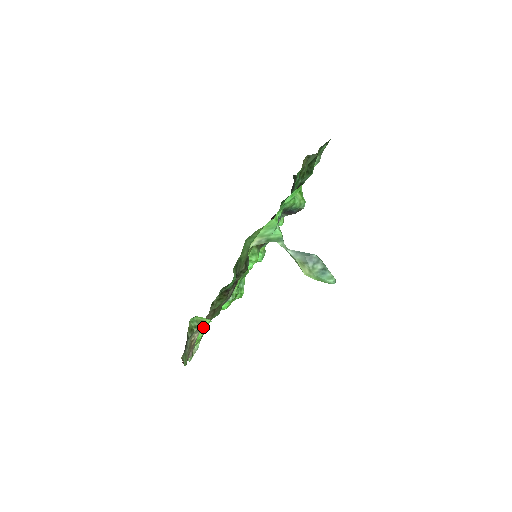
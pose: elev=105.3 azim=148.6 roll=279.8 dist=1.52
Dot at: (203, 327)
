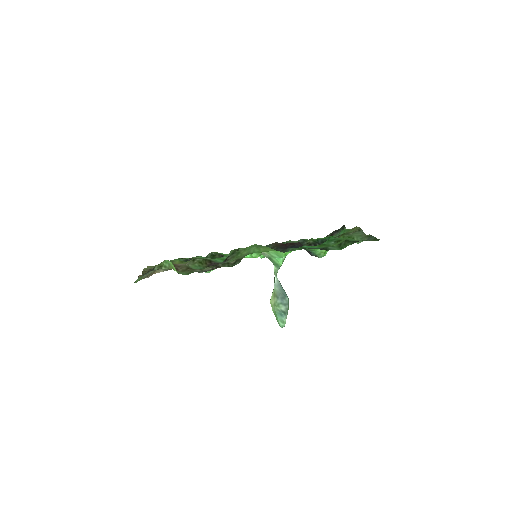
Dot at: occluded
